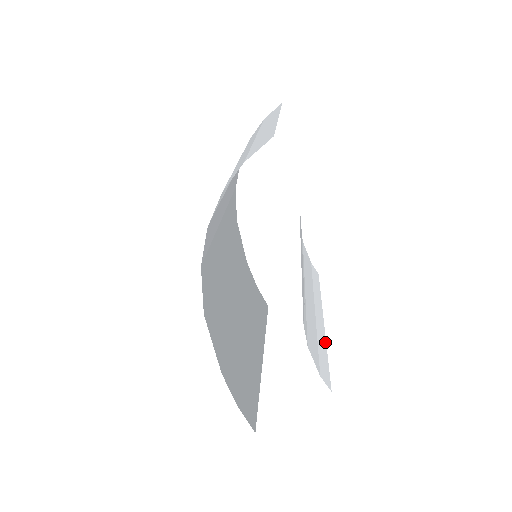
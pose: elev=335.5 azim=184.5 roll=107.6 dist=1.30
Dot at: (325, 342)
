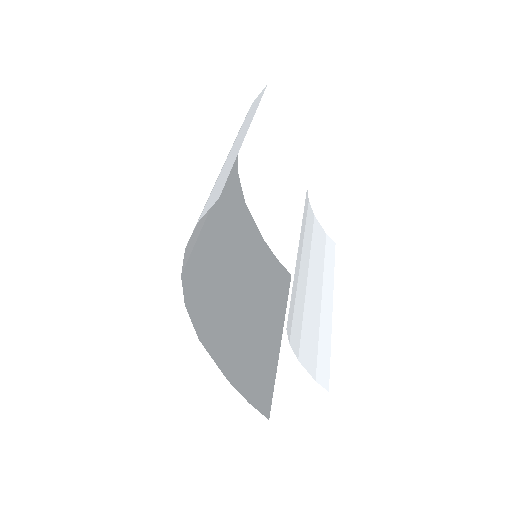
Dot at: (330, 333)
